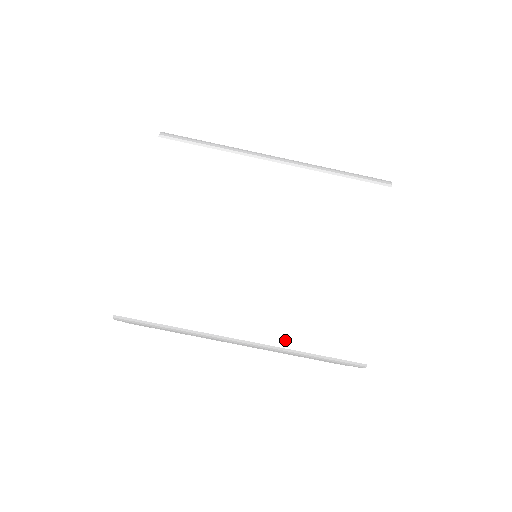
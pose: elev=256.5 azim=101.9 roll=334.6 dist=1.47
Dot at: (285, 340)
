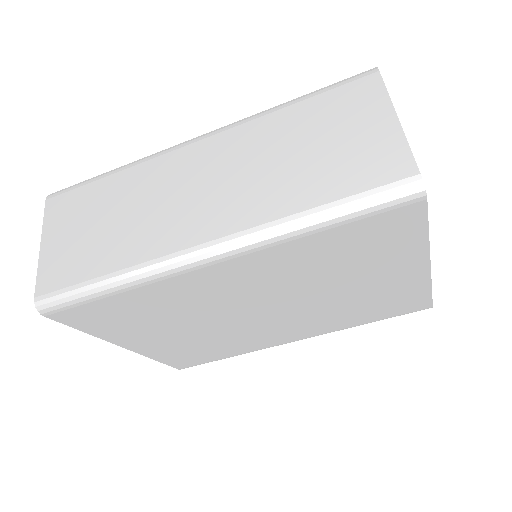
Dot at: (338, 330)
